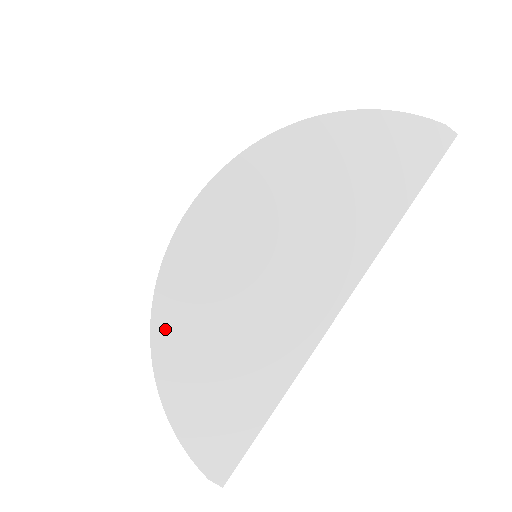
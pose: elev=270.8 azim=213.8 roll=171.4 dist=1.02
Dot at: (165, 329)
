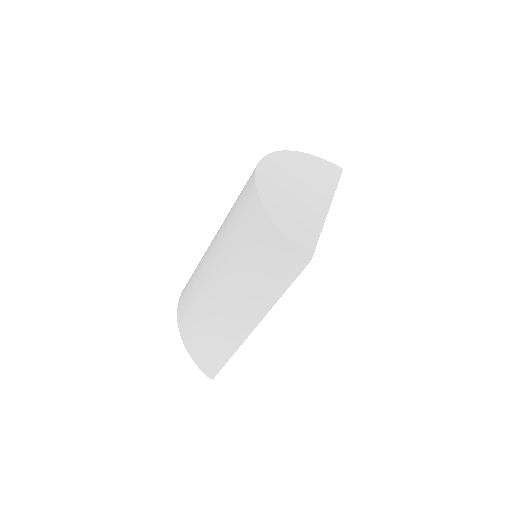
Dot at: (264, 194)
